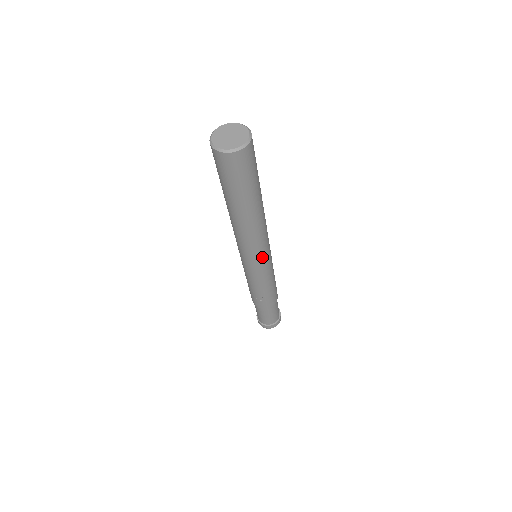
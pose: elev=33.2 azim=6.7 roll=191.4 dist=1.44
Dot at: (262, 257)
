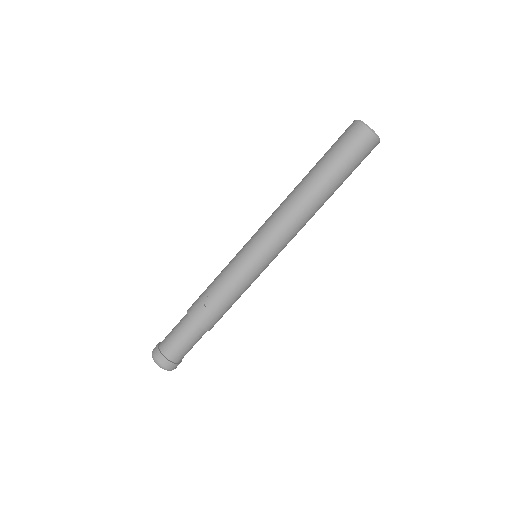
Dot at: (271, 249)
